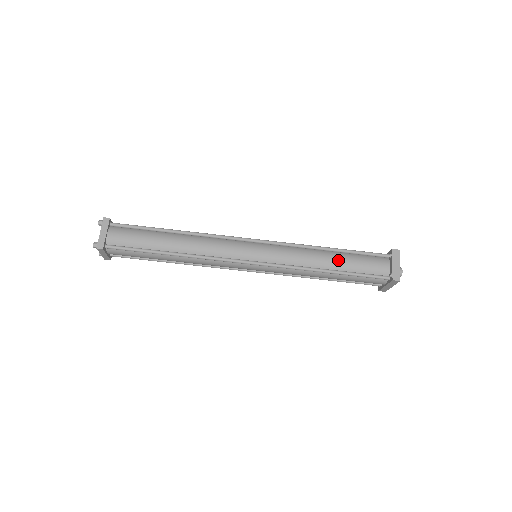
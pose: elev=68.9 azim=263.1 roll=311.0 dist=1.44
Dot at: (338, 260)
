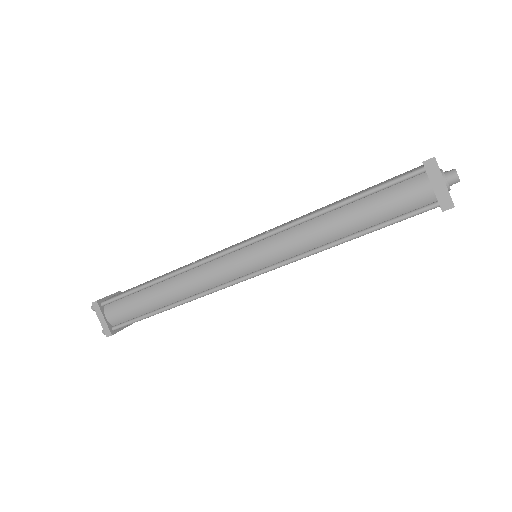
Dot at: (352, 218)
